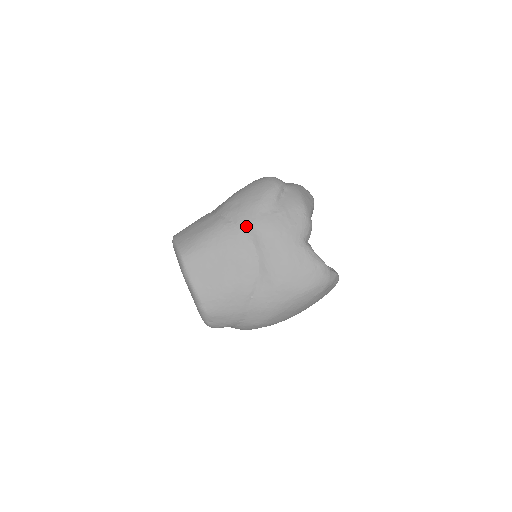
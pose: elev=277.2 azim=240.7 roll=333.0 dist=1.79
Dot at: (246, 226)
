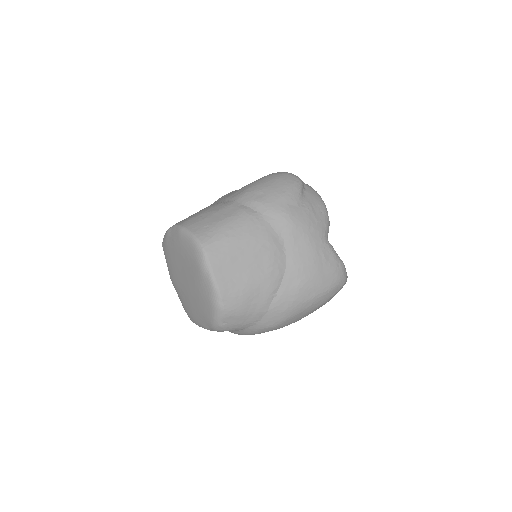
Dot at: (275, 217)
